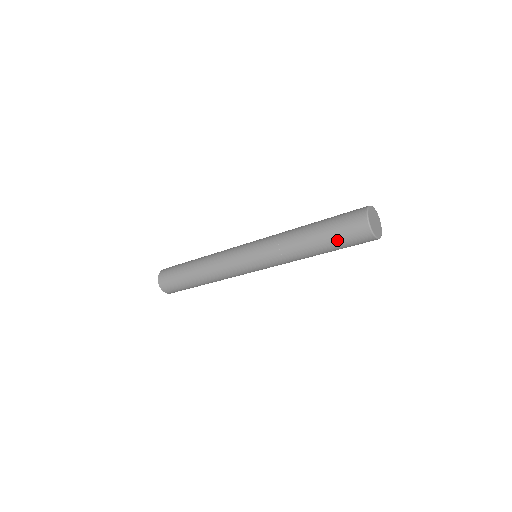
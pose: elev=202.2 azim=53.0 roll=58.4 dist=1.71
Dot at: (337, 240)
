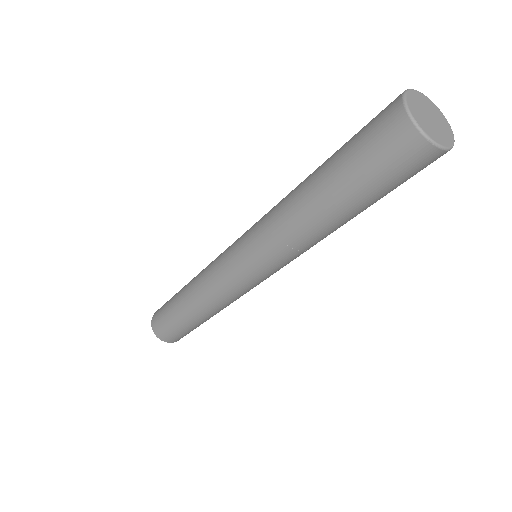
Dot at: (360, 178)
